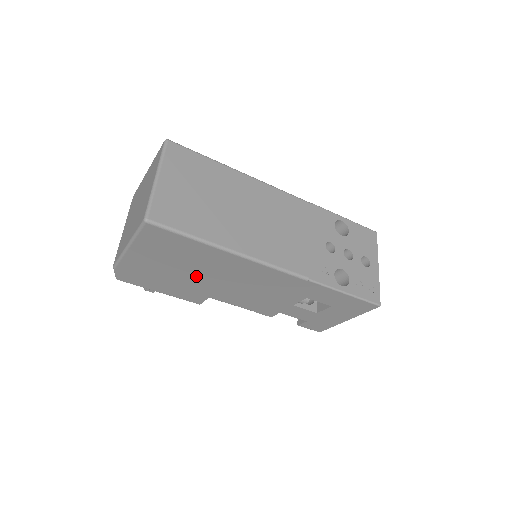
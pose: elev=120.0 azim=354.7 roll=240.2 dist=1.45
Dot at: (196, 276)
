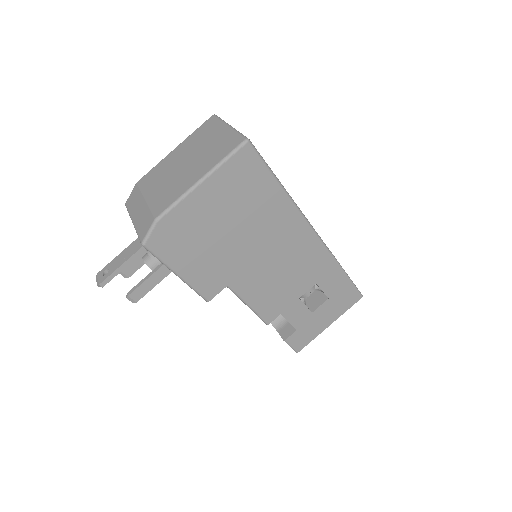
Dot at: (239, 241)
